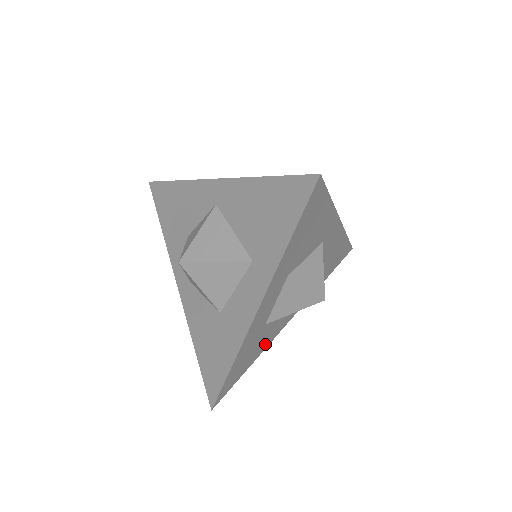
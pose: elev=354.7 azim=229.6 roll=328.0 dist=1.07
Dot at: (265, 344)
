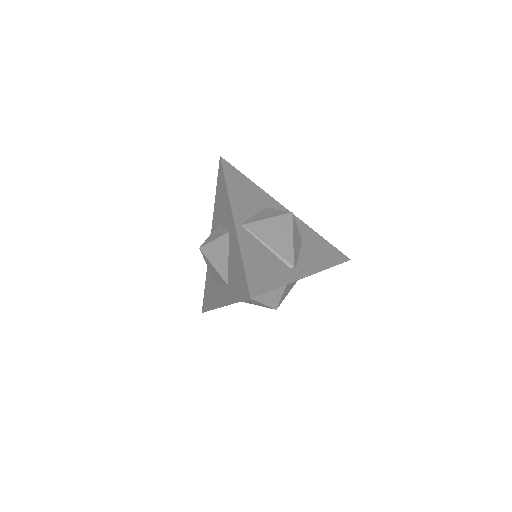
Dot at: occluded
